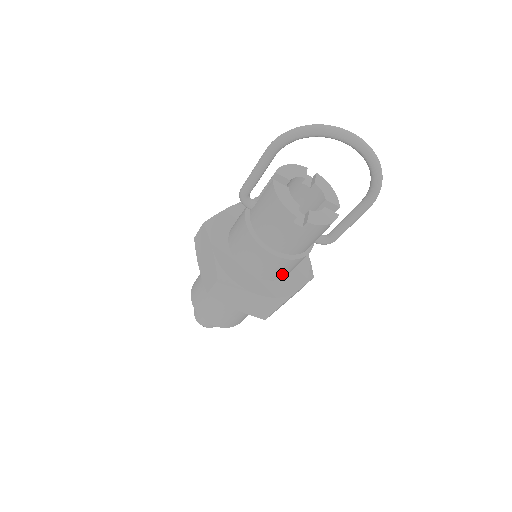
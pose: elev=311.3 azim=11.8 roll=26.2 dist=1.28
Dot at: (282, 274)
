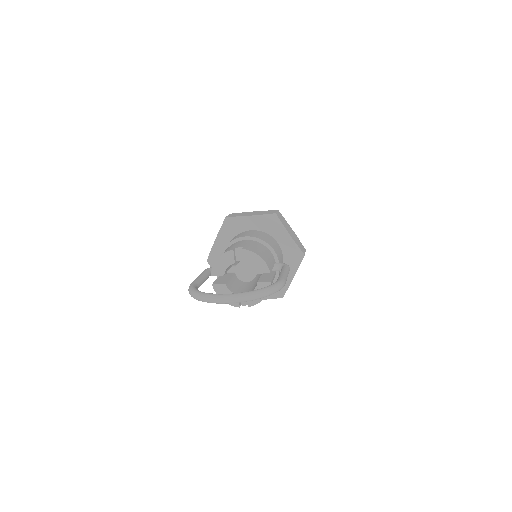
Dot at: occluded
